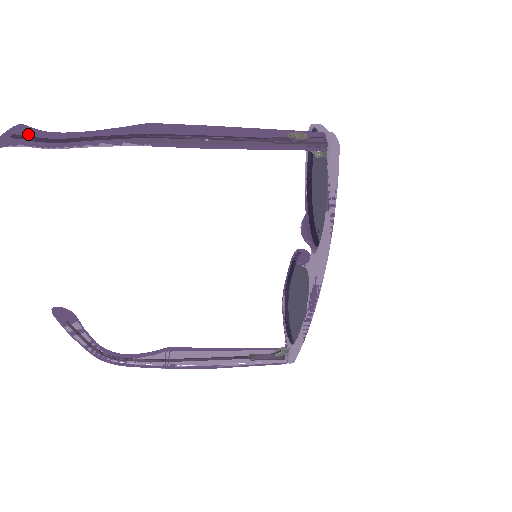
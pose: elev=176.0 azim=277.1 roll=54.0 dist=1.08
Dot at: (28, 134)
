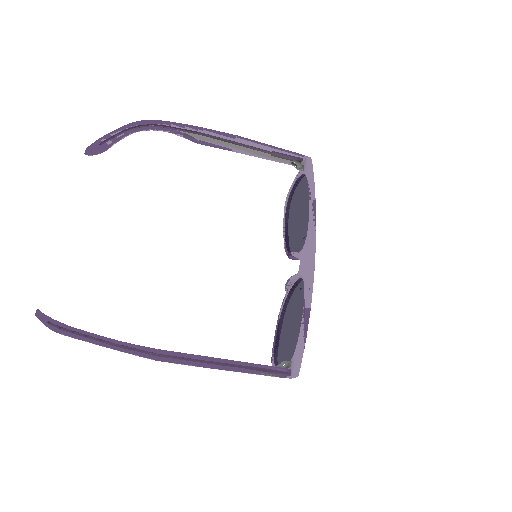
Dot at: occluded
